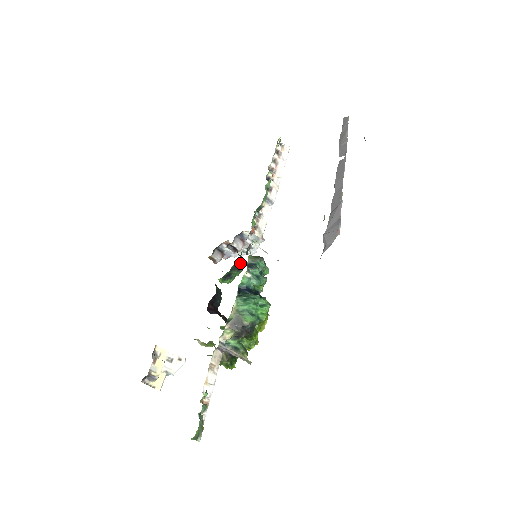
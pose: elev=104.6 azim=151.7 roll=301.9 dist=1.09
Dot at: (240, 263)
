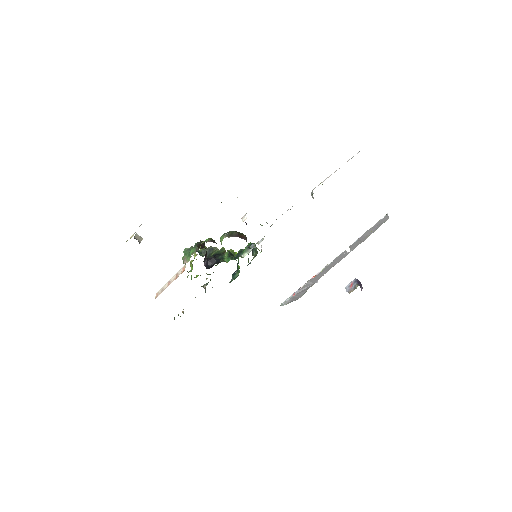
Dot at: occluded
